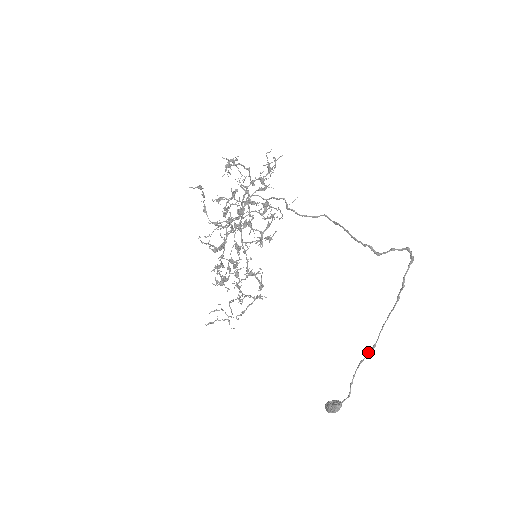
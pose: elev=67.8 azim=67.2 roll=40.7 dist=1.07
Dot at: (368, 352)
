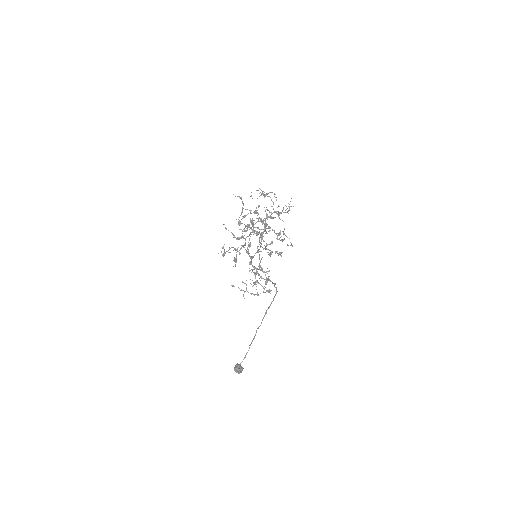
Dot at: (252, 340)
